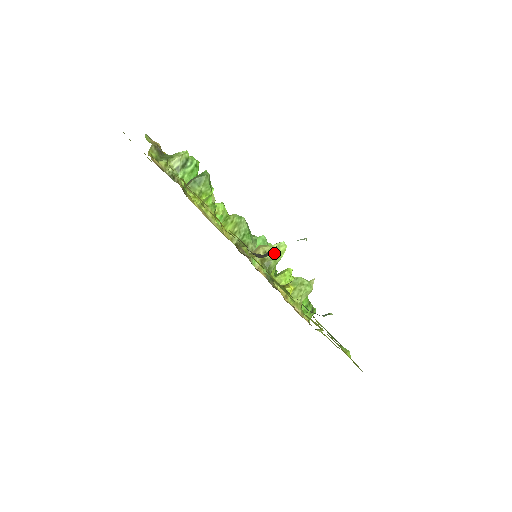
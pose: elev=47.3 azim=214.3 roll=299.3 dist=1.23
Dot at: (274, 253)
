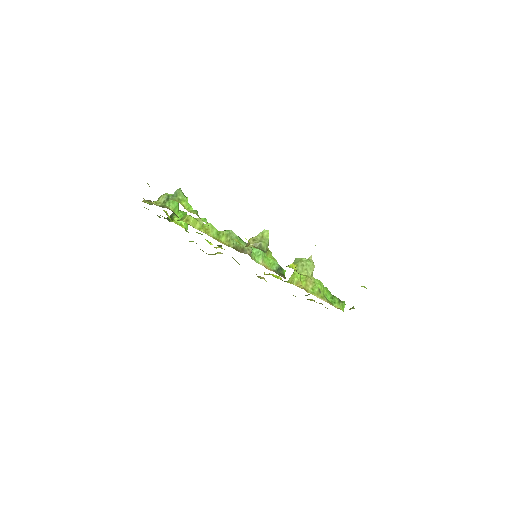
Dot at: (261, 238)
